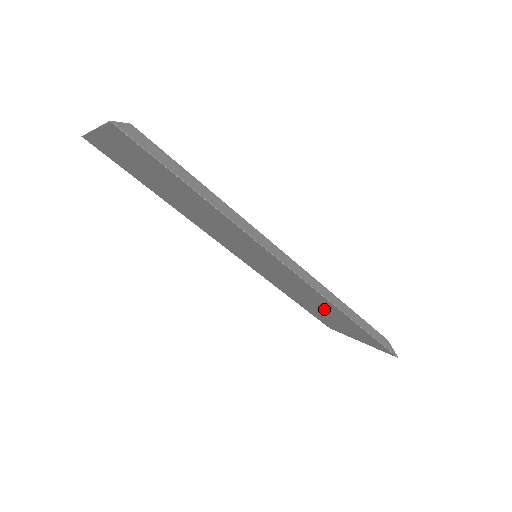
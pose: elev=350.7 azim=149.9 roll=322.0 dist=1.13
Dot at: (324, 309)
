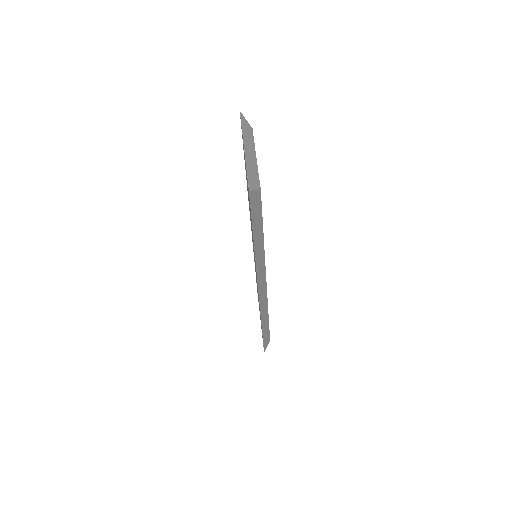
Dot at: occluded
